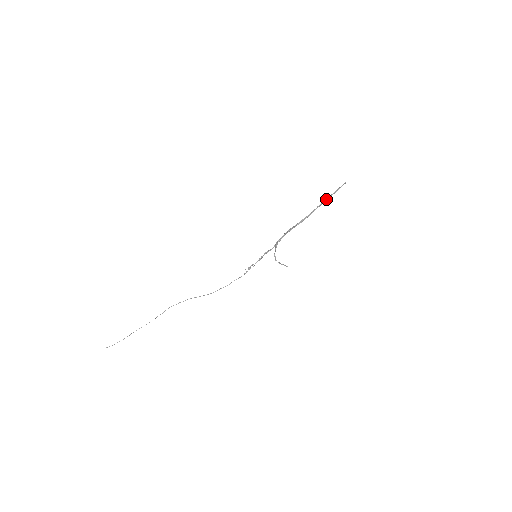
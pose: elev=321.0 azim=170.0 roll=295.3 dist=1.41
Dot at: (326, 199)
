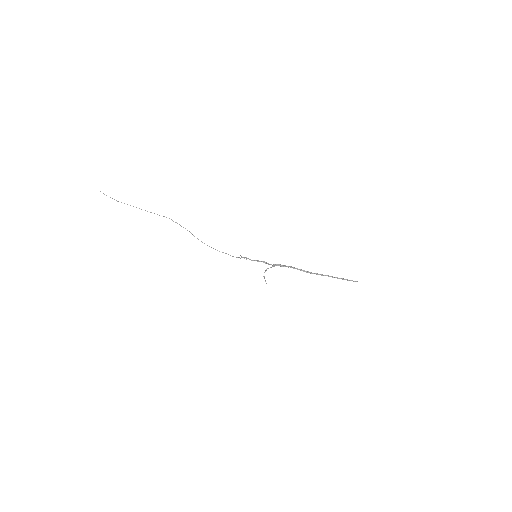
Dot at: (336, 277)
